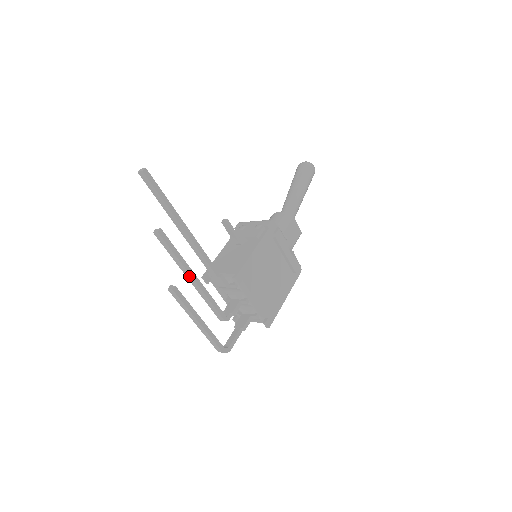
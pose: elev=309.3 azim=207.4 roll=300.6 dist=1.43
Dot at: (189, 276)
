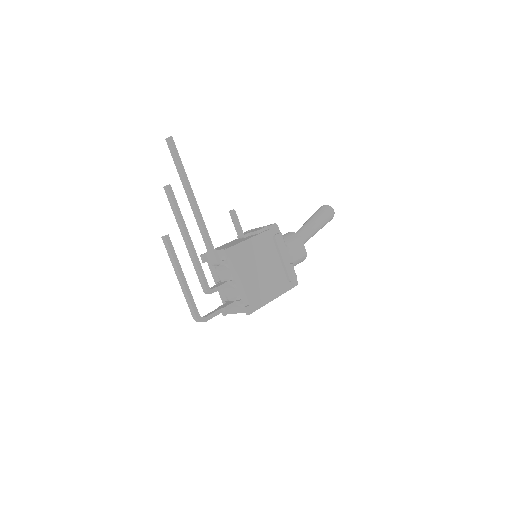
Dot at: (184, 235)
